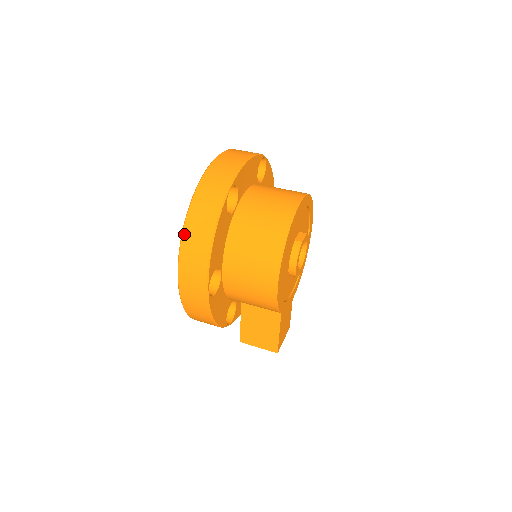
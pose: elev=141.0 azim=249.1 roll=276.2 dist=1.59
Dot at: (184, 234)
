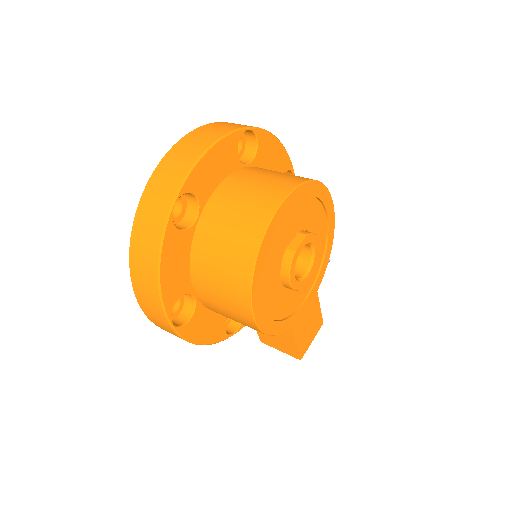
Dot at: (131, 262)
